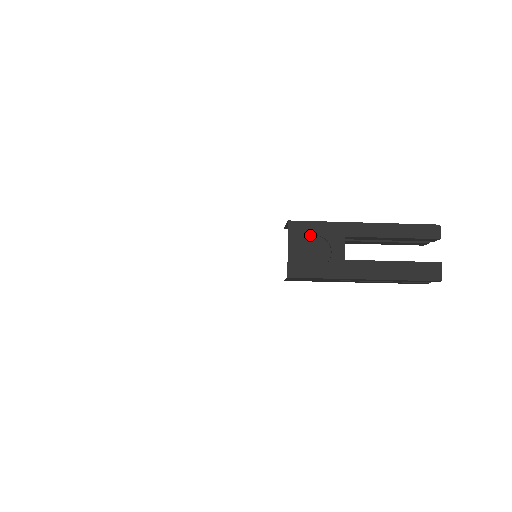
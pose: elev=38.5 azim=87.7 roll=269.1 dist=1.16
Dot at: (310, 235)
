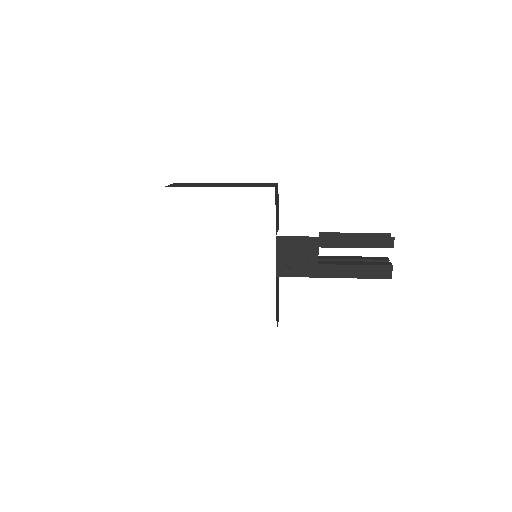
Dot at: (293, 246)
